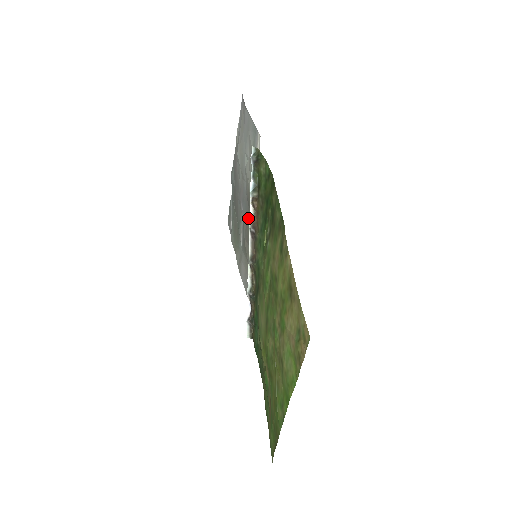
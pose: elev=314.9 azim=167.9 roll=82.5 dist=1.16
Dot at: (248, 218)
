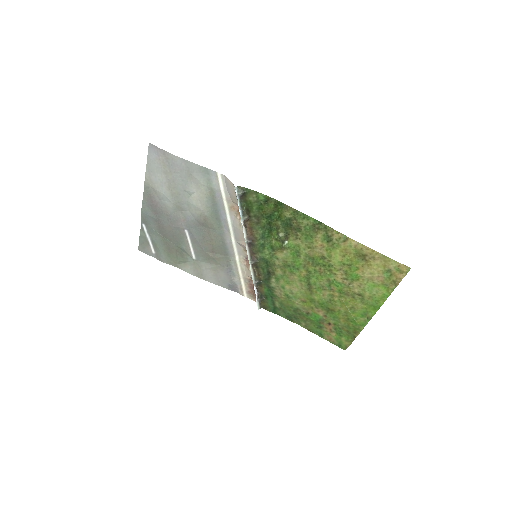
Dot at: (209, 236)
